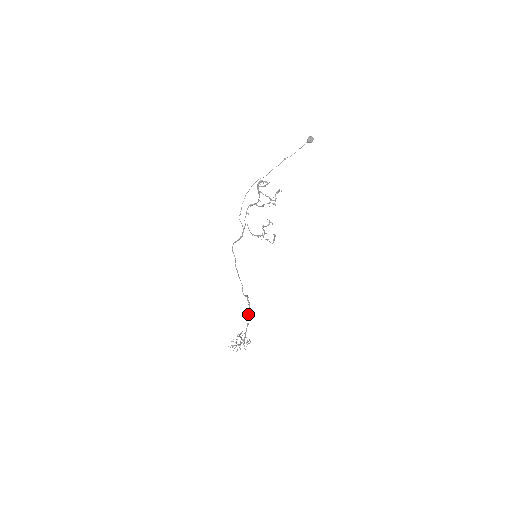
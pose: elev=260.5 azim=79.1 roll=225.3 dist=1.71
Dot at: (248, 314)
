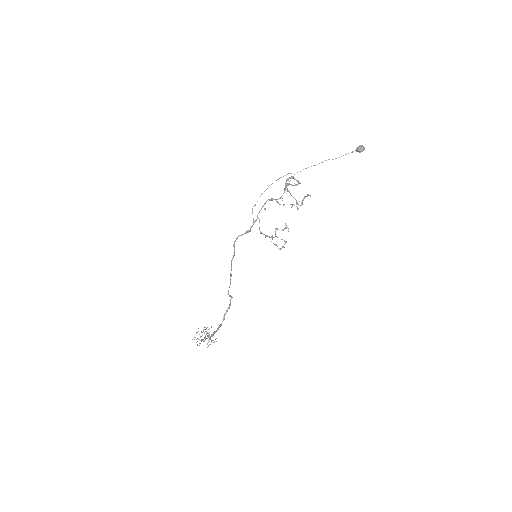
Dot at: (225, 314)
